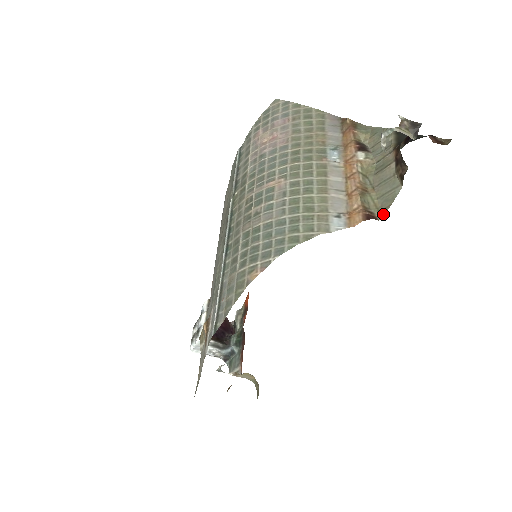
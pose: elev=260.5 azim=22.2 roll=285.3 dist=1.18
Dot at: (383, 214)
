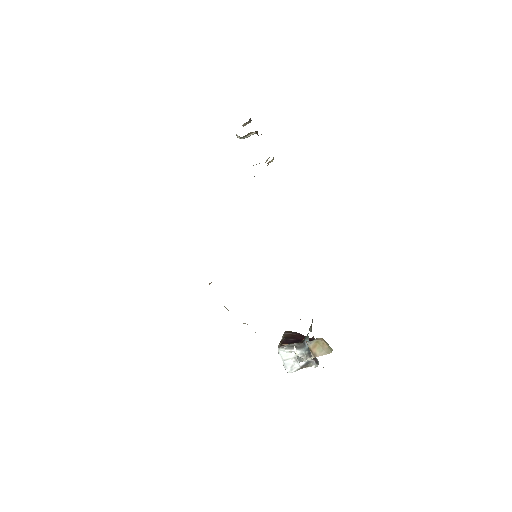
Dot at: occluded
